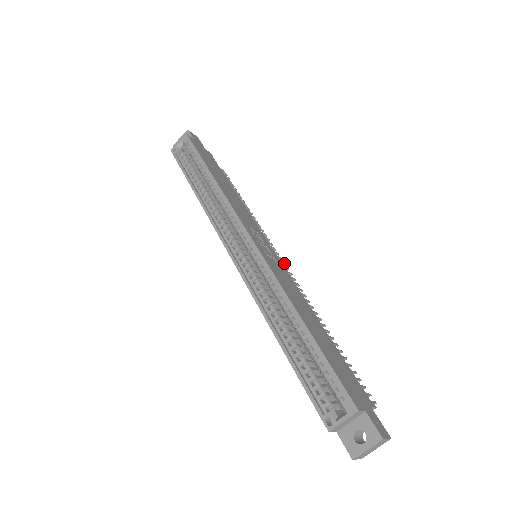
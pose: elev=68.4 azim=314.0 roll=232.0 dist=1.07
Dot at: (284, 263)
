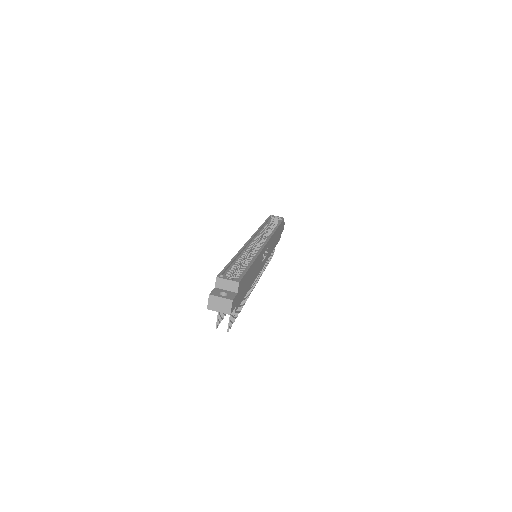
Dot at: occluded
